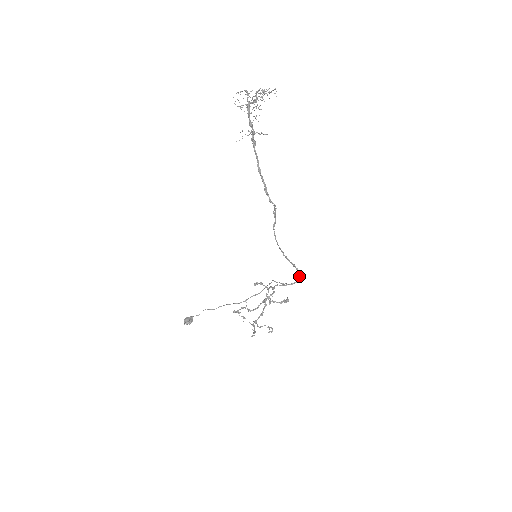
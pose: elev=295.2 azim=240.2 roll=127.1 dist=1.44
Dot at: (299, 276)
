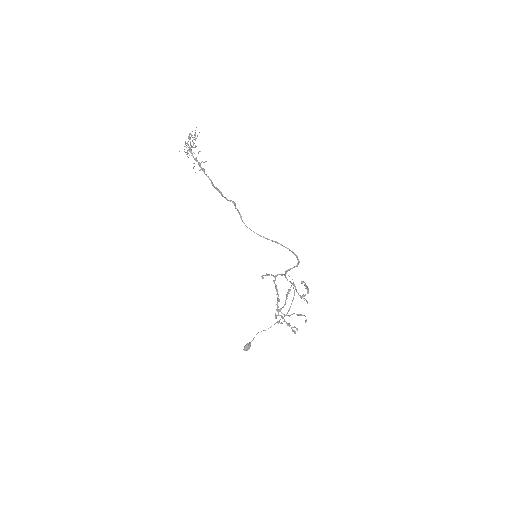
Dot at: (293, 253)
